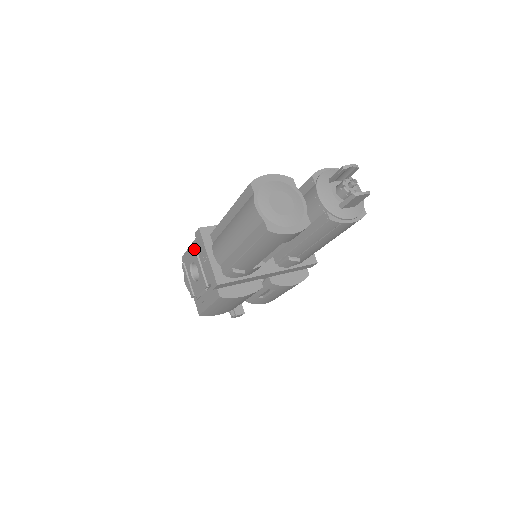
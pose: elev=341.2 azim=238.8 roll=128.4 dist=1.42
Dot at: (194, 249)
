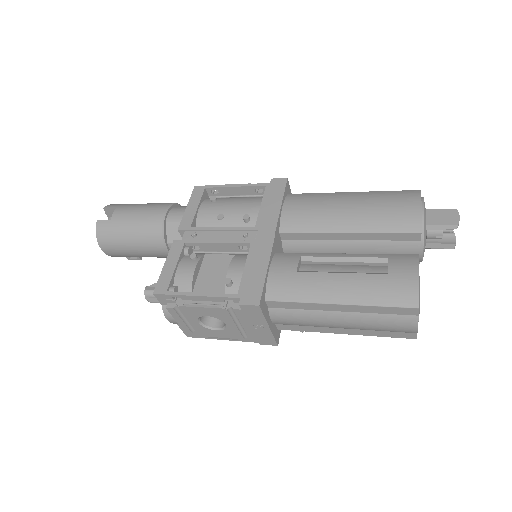
Dot at: (227, 313)
